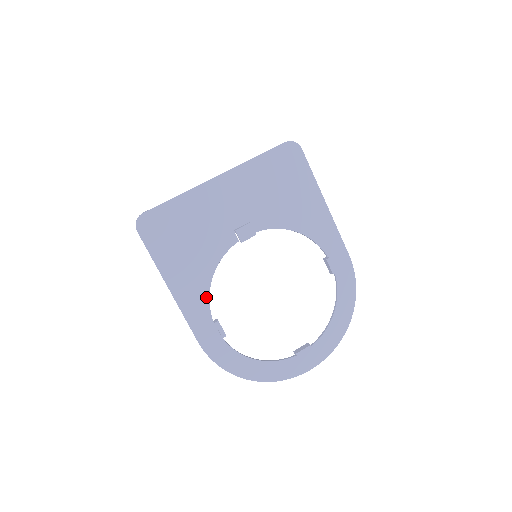
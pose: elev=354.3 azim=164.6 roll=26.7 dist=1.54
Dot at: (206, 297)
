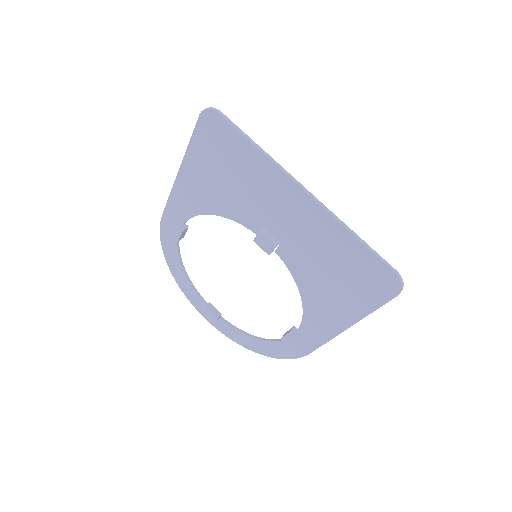
Dot at: (195, 212)
